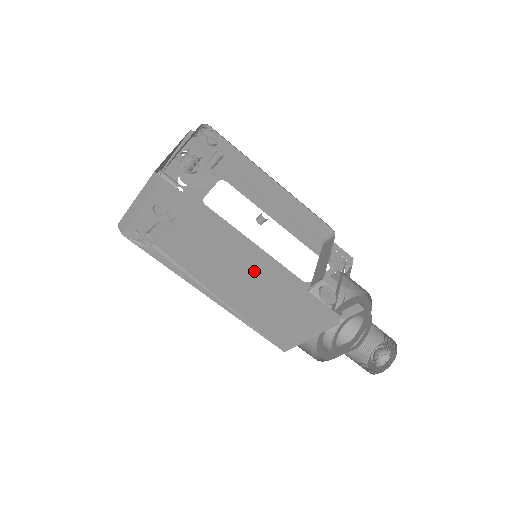
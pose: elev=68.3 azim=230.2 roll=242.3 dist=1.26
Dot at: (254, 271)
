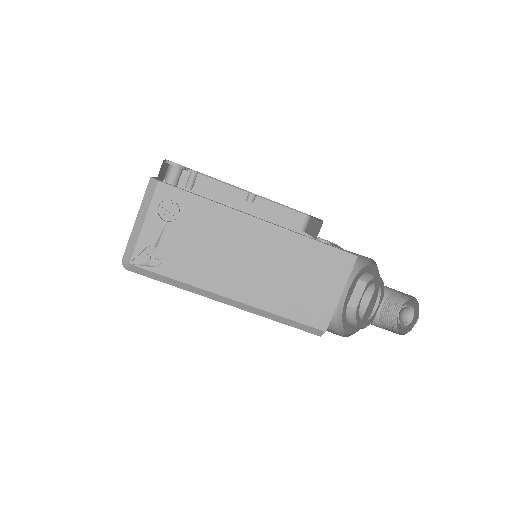
Dot at: (266, 235)
